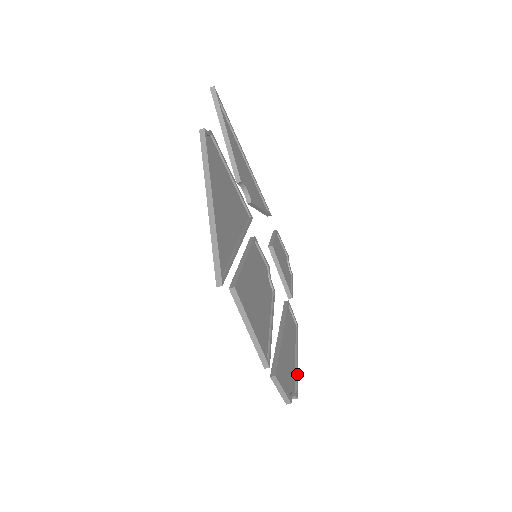
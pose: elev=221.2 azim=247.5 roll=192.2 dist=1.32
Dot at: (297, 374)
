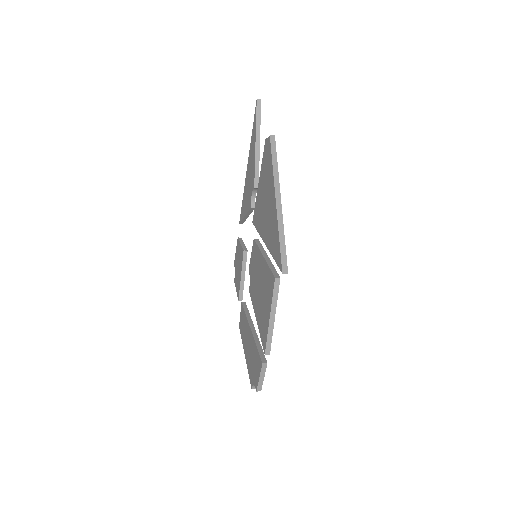
Dot at: occluded
